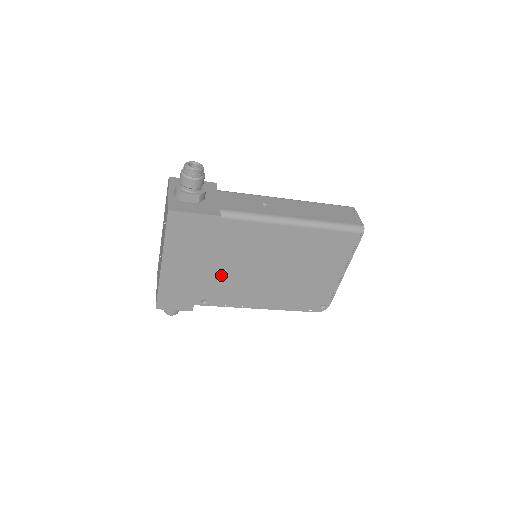
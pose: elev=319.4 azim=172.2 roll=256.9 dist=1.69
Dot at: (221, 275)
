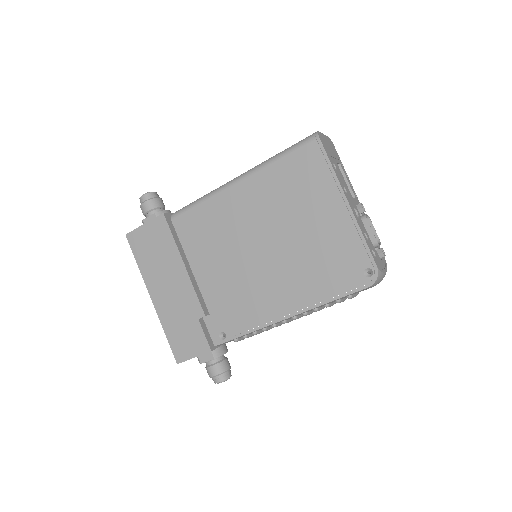
Dot at: (215, 288)
